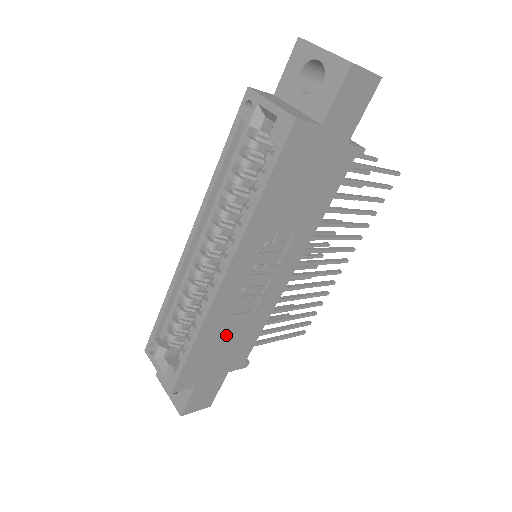
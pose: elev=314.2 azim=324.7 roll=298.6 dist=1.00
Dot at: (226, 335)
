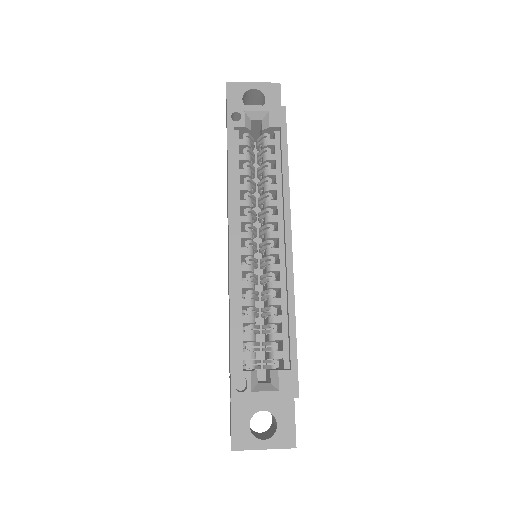
Dot at: occluded
